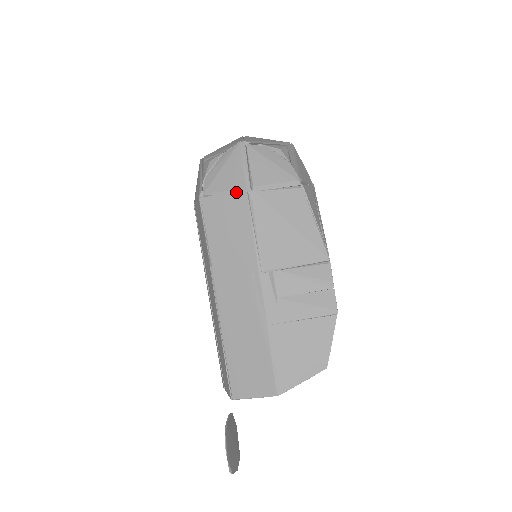
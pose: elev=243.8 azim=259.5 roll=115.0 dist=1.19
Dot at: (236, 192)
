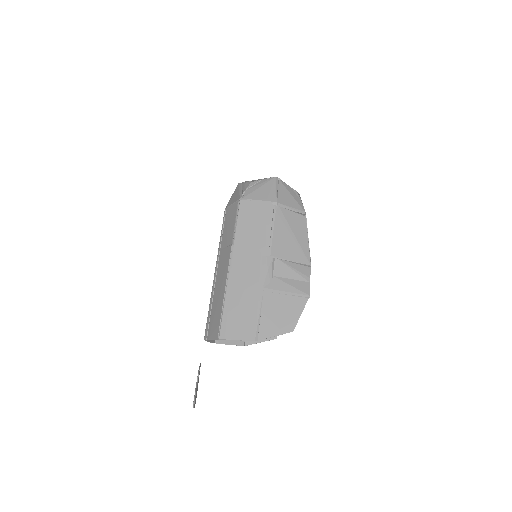
Dot at: (266, 203)
